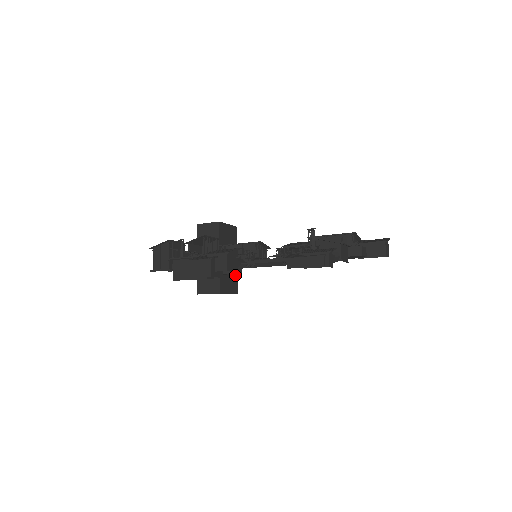
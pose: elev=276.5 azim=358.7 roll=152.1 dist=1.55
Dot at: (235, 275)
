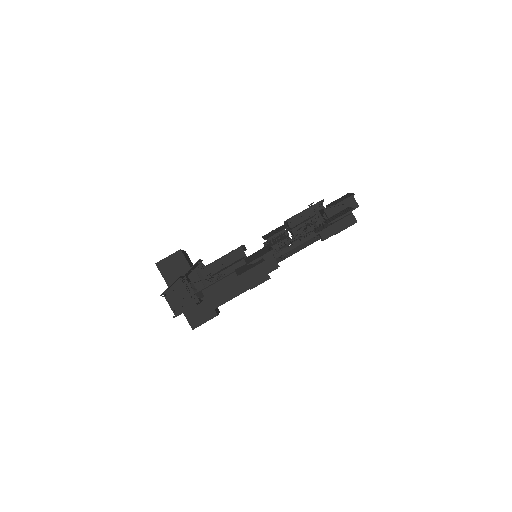
Dot at: occluded
